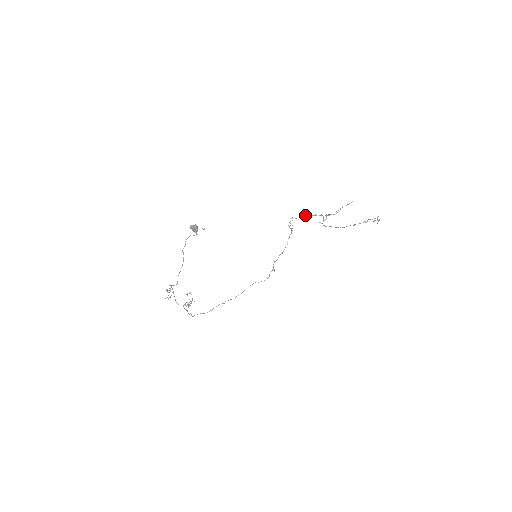
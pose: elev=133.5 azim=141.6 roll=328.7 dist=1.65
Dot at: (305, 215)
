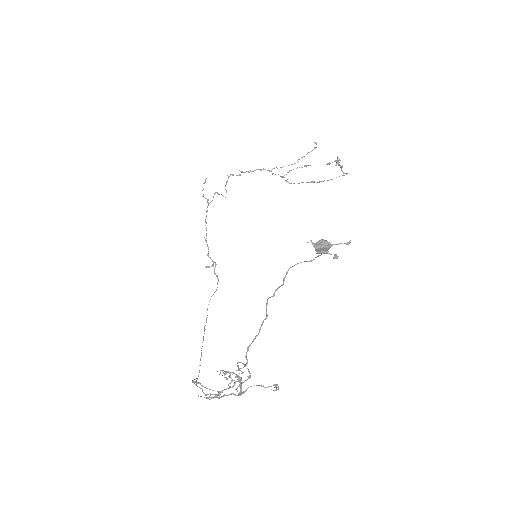
Dot at: (232, 174)
